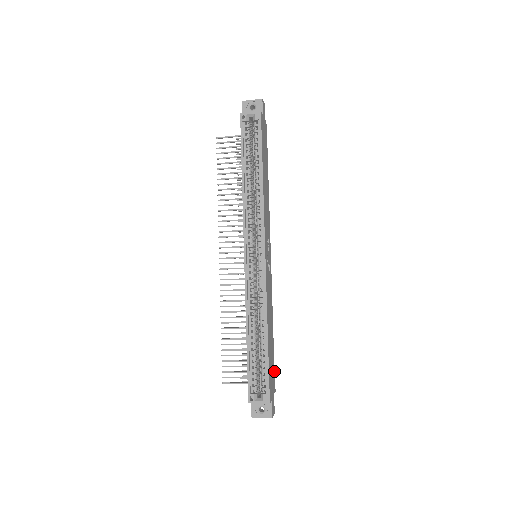
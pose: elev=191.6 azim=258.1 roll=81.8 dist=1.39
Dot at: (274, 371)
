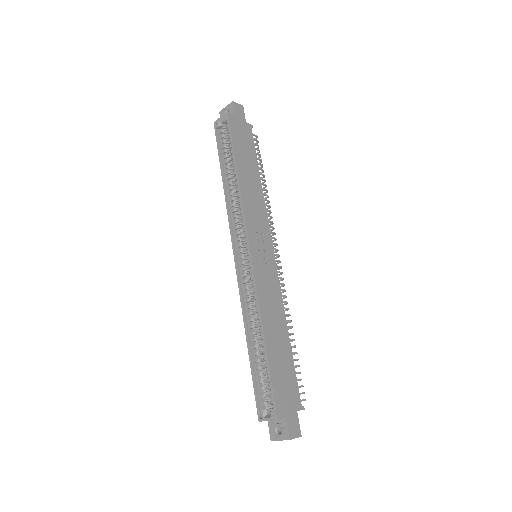
Dot at: (297, 384)
